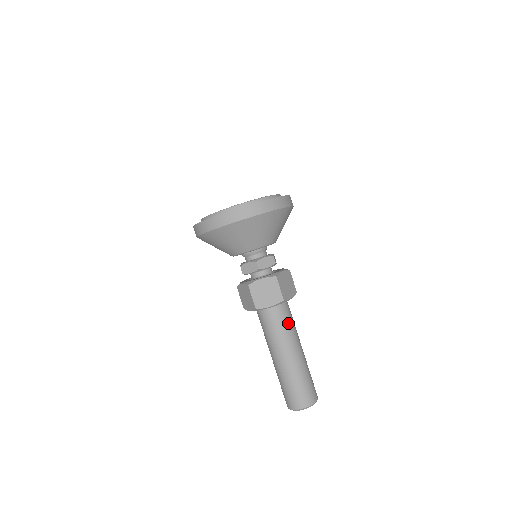
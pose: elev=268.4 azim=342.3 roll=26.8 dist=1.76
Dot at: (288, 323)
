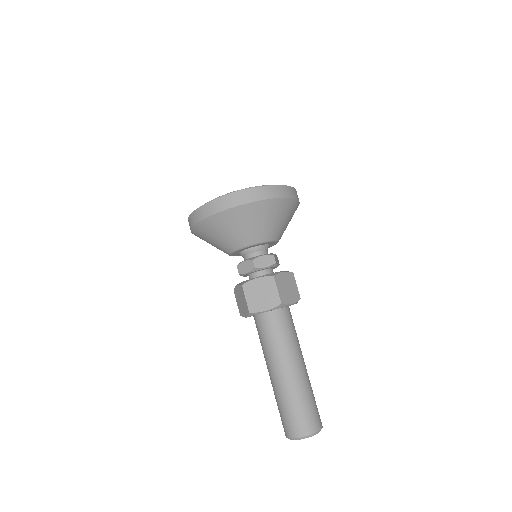
Dot at: (295, 330)
